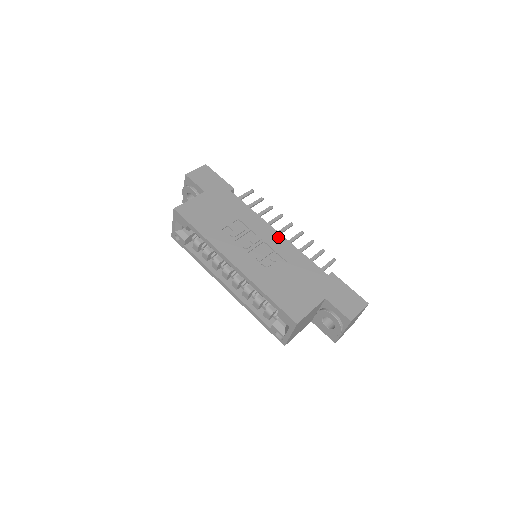
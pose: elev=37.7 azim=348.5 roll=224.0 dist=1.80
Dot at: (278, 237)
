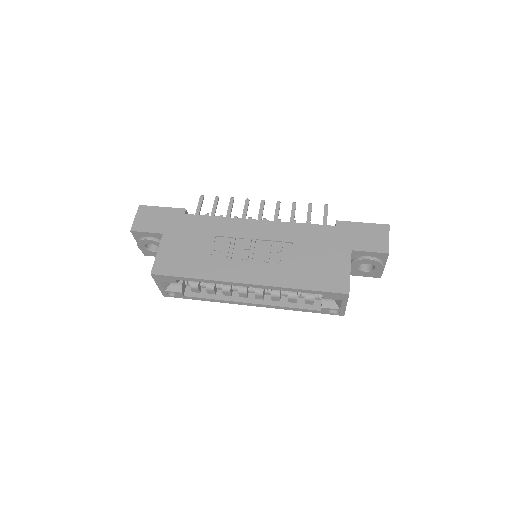
Dot at: (264, 225)
